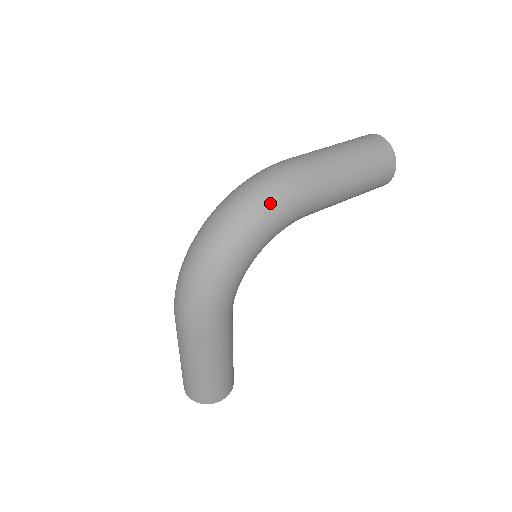
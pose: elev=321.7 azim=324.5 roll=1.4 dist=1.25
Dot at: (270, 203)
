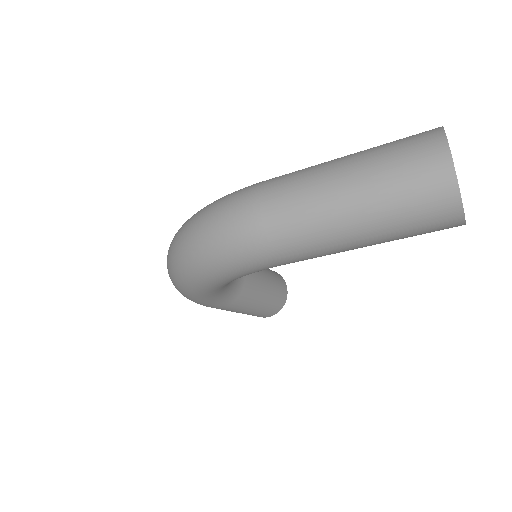
Dot at: (211, 265)
